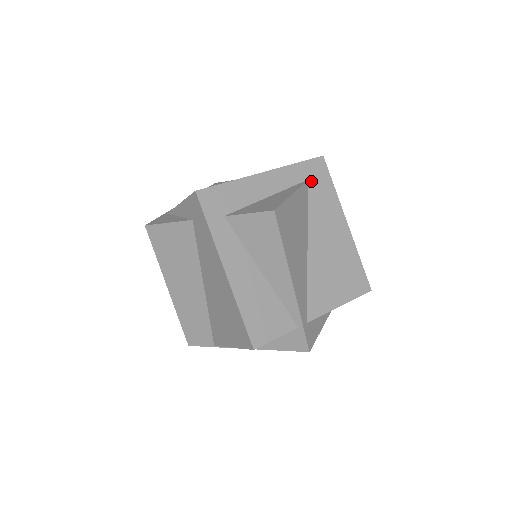
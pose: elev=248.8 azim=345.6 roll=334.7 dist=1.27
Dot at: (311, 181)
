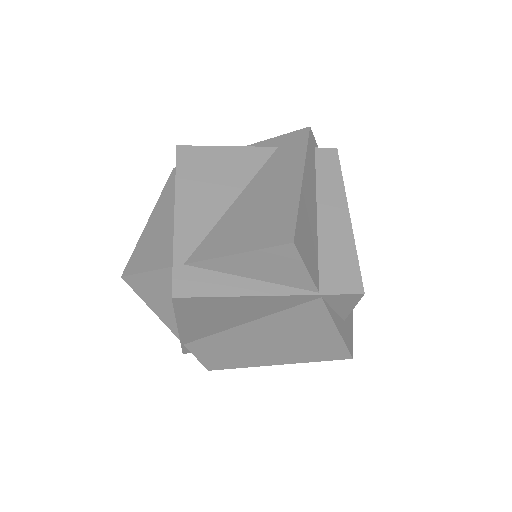
Dot at: (281, 148)
